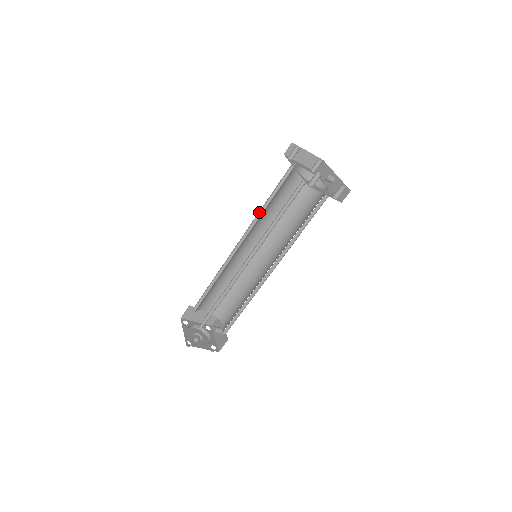
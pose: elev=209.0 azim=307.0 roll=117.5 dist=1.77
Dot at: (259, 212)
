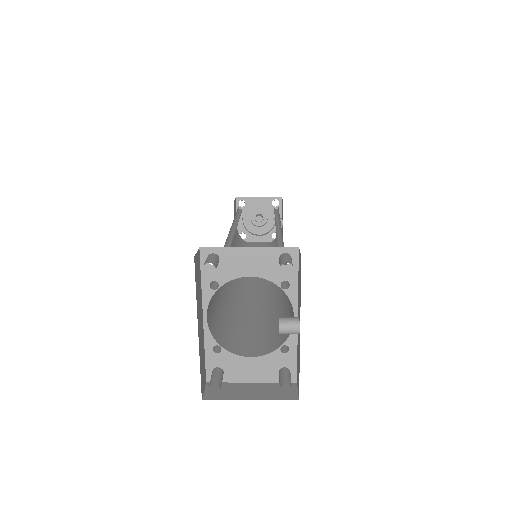
Dot at: occluded
